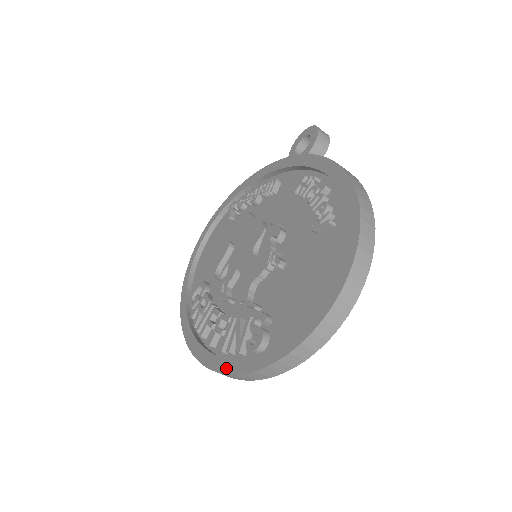
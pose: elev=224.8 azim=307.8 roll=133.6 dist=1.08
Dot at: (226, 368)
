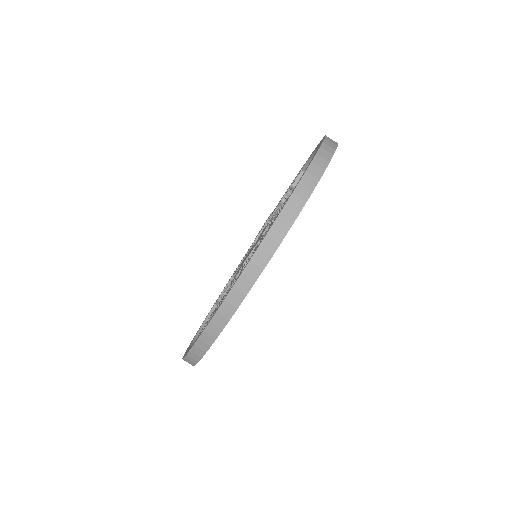
Dot at: (266, 233)
